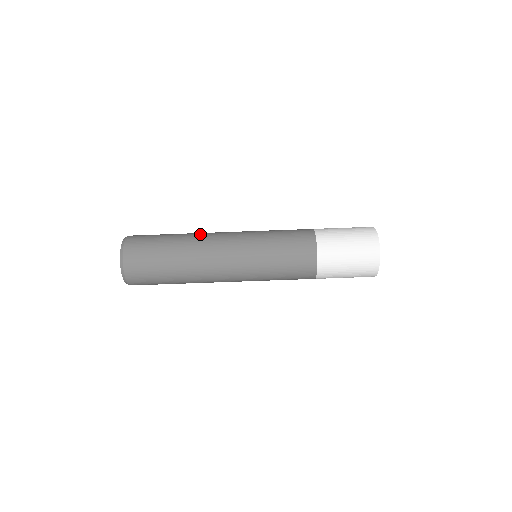
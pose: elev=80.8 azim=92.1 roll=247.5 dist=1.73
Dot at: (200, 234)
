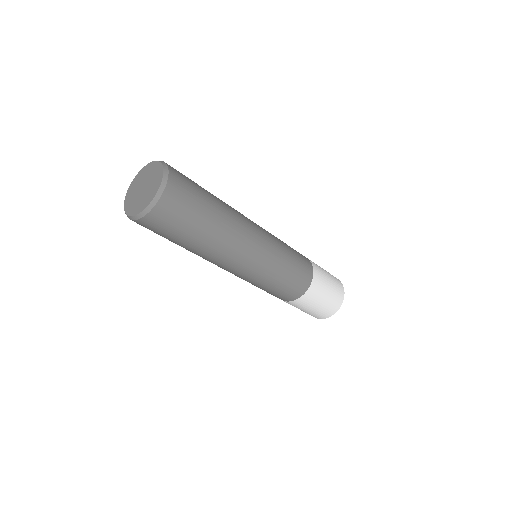
Dot at: (235, 211)
